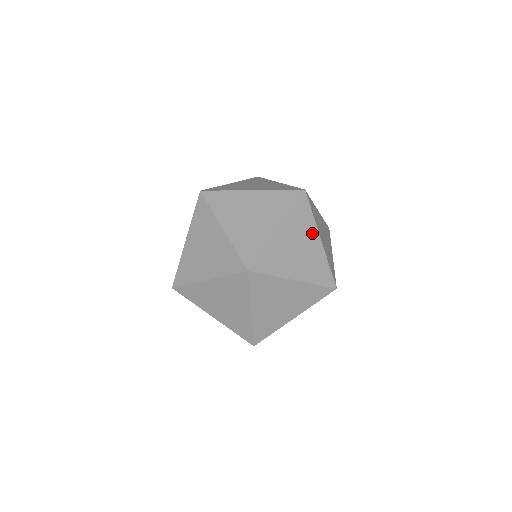
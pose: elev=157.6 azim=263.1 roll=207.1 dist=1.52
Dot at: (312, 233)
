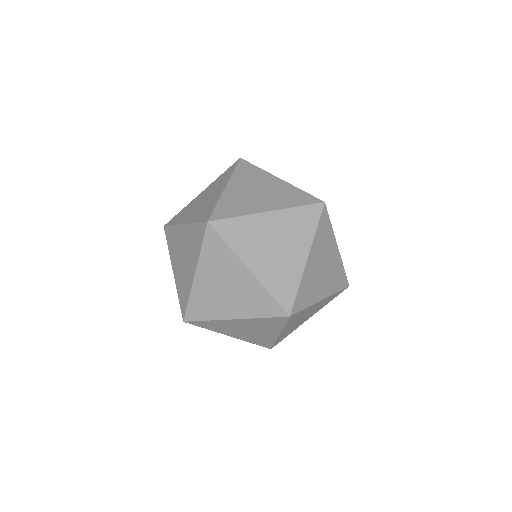
Dot at: (332, 245)
